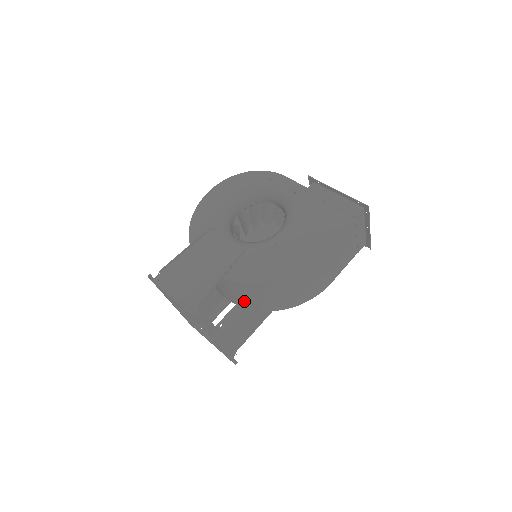
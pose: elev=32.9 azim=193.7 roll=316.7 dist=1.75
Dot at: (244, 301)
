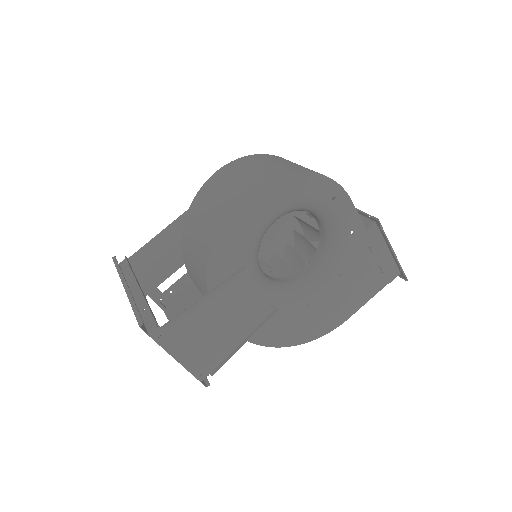
Dot at: occluded
